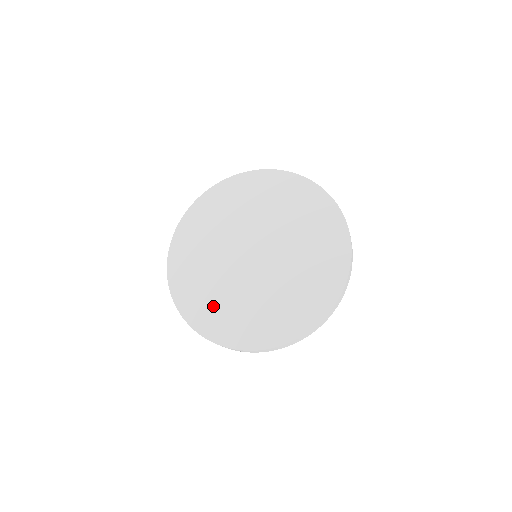
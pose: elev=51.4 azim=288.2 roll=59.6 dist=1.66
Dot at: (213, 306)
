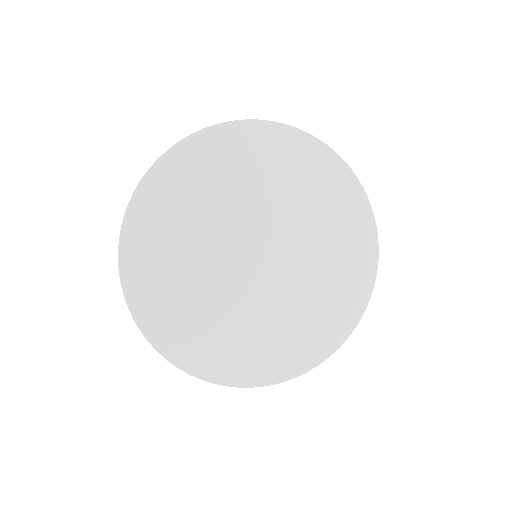
Dot at: (164, 264)
